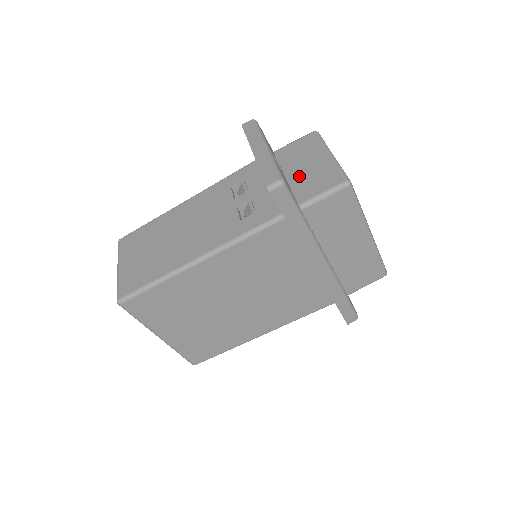
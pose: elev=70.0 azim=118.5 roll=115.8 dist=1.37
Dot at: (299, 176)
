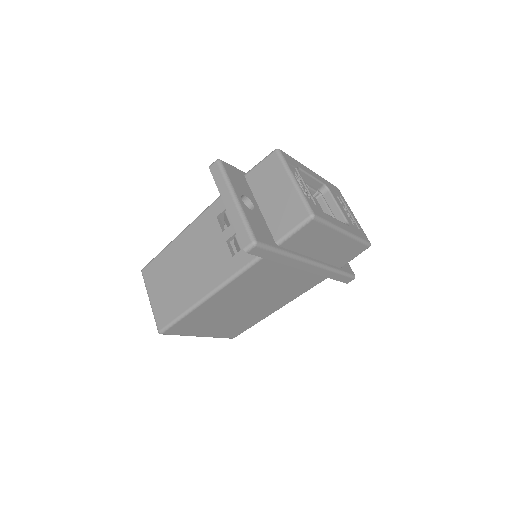
Dot at: (271, 208)
